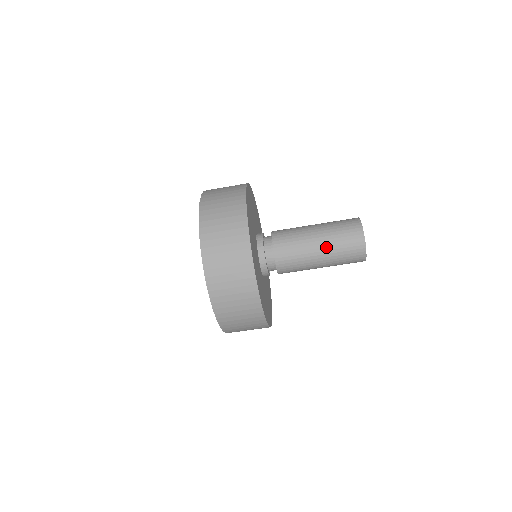
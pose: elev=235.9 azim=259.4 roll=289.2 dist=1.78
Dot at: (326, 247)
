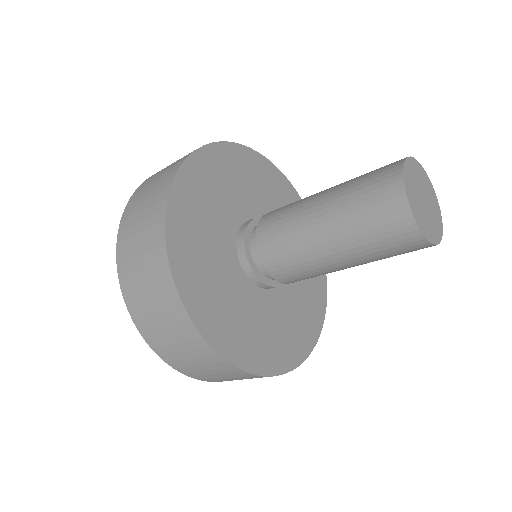
Dot at: occluded
